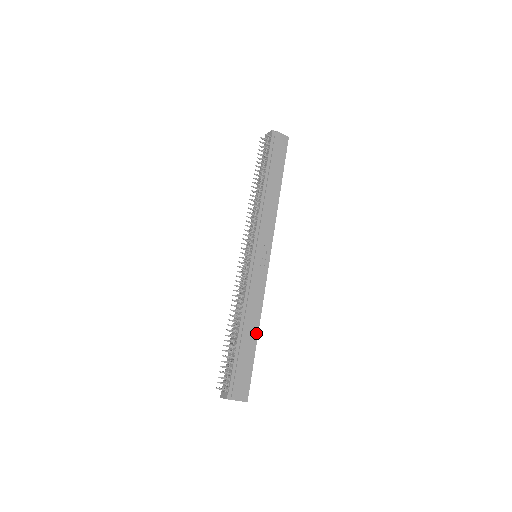
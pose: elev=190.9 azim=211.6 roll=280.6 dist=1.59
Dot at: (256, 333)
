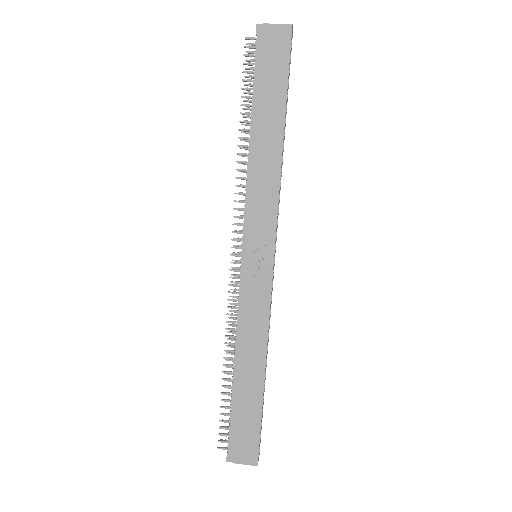
Dot at: (261, 375)
